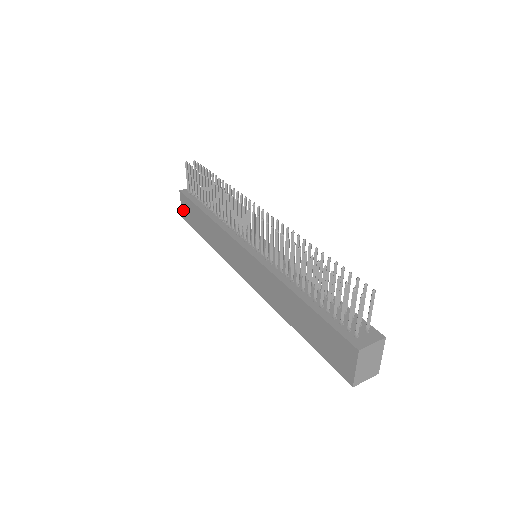
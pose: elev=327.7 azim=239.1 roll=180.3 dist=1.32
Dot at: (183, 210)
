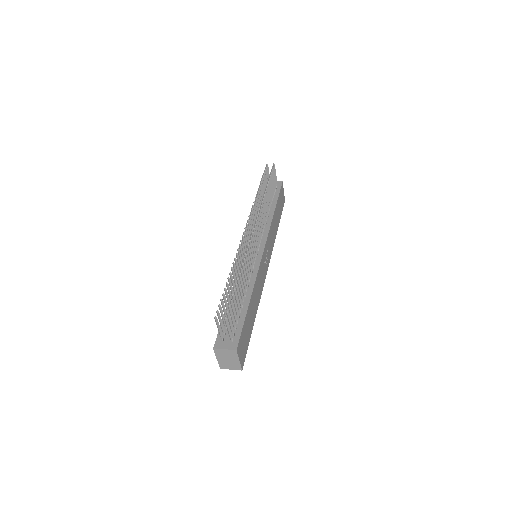
Dot at: occluded
